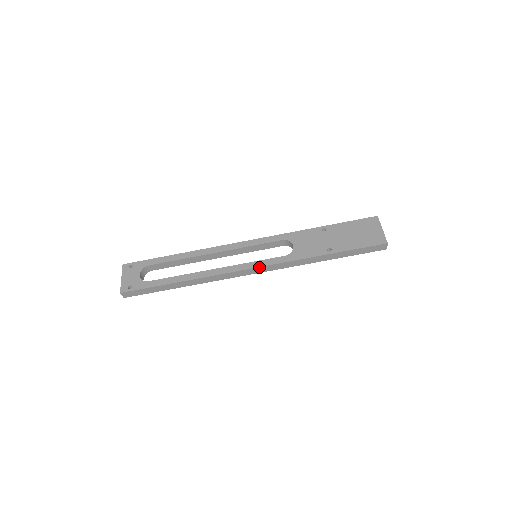
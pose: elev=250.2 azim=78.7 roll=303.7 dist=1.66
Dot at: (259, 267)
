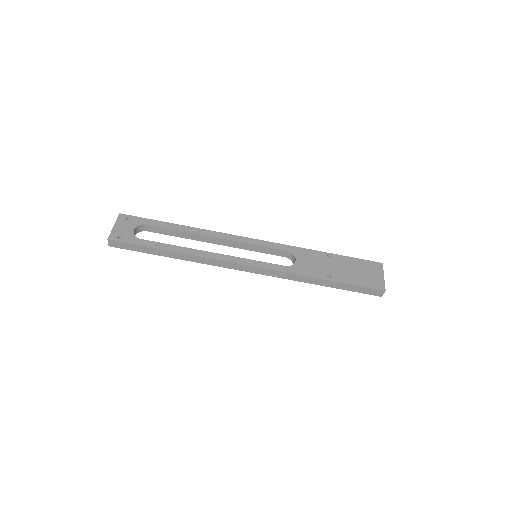
Dot at: (257, 267)
